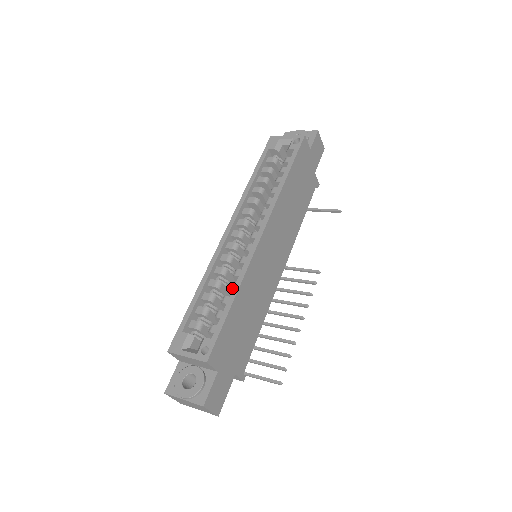
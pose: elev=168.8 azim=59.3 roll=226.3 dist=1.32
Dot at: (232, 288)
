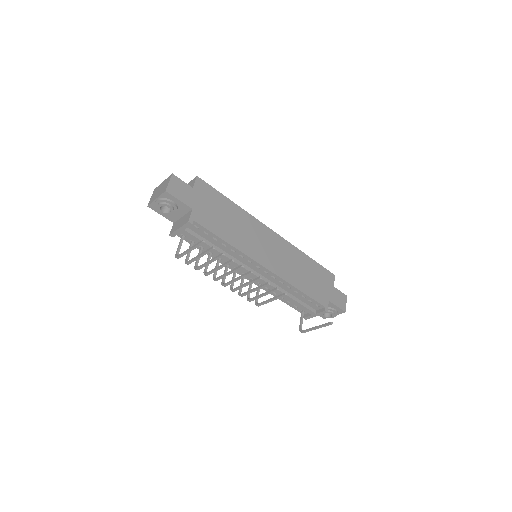
Dot at: occluded
